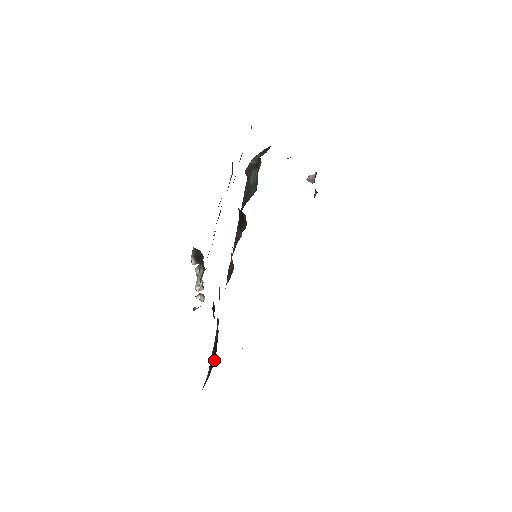
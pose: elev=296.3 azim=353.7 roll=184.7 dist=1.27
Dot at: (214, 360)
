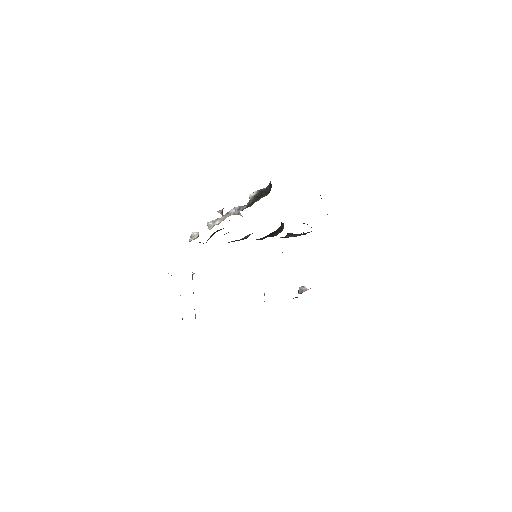
Dot at: occluded
